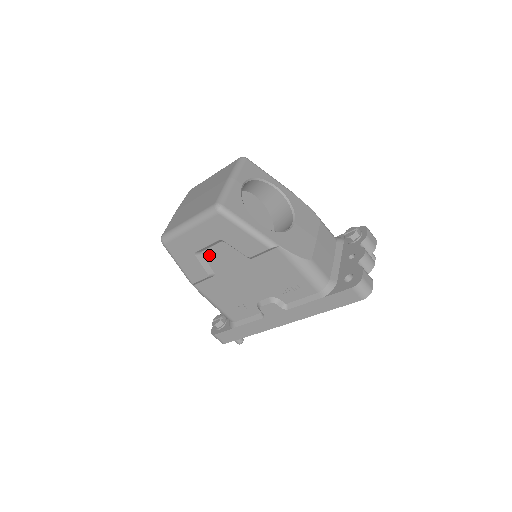
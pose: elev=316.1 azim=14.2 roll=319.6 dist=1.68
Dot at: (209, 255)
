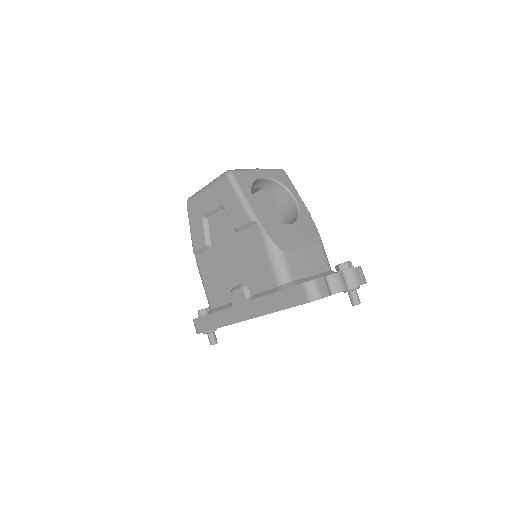
Dot at: (212, 223)
